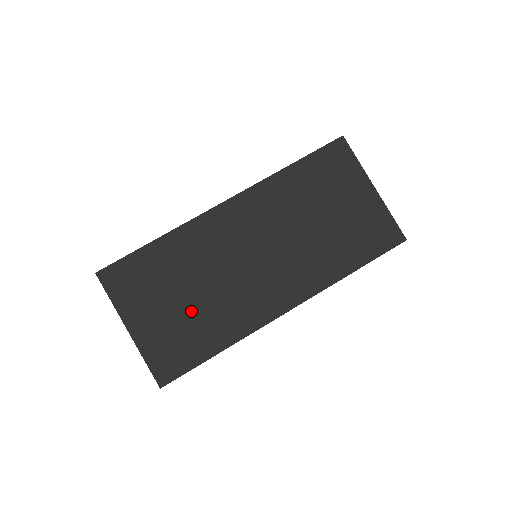
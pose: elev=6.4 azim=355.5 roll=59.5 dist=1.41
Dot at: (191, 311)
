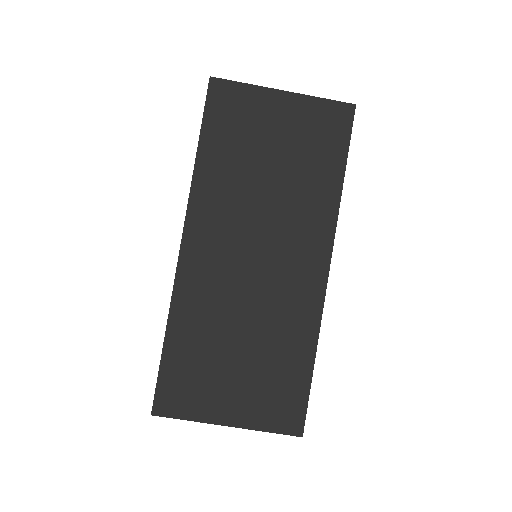
Dot at: (257, 356)
